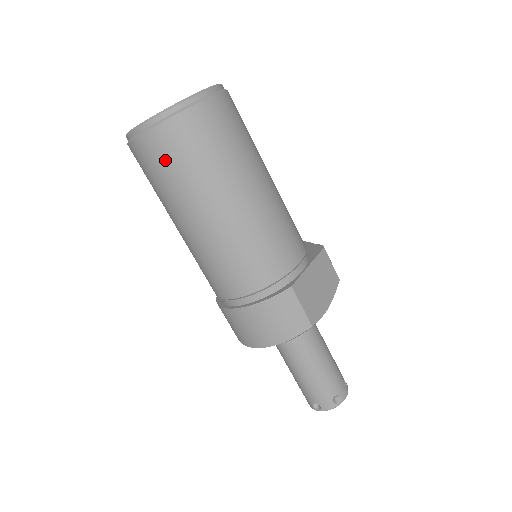
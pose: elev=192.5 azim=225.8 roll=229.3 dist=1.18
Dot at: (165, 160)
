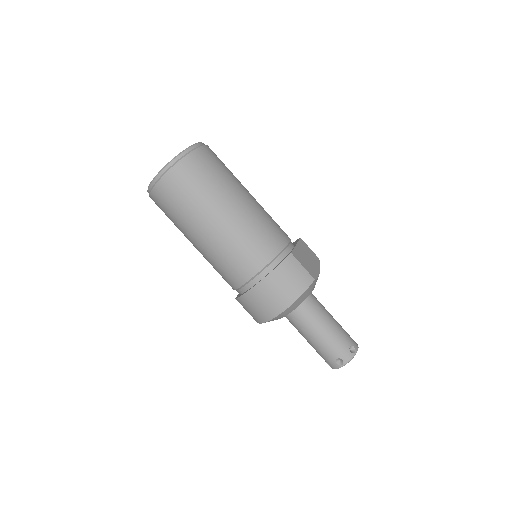
Dot at: (184, 187)
